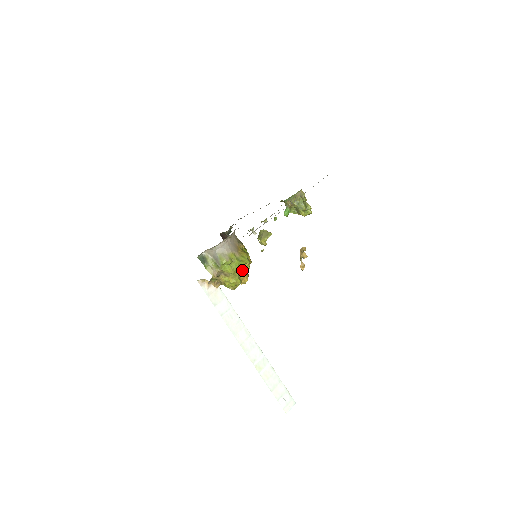
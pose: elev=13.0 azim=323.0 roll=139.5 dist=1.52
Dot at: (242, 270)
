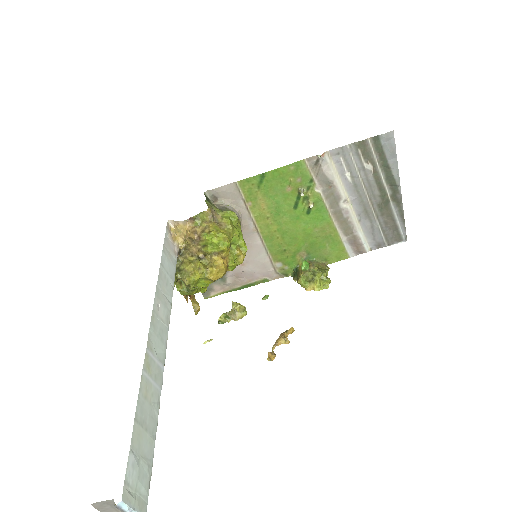
Dot at: (229, 254)
